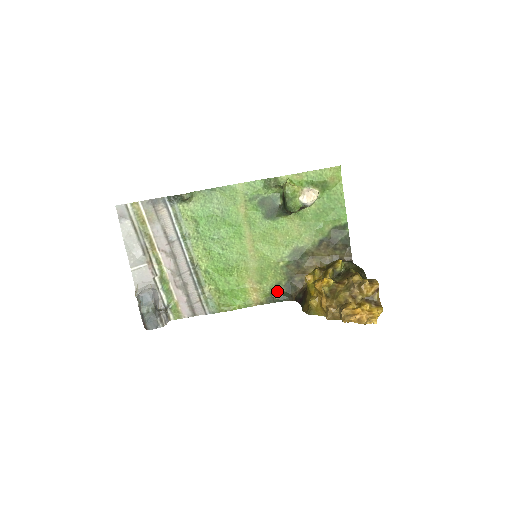
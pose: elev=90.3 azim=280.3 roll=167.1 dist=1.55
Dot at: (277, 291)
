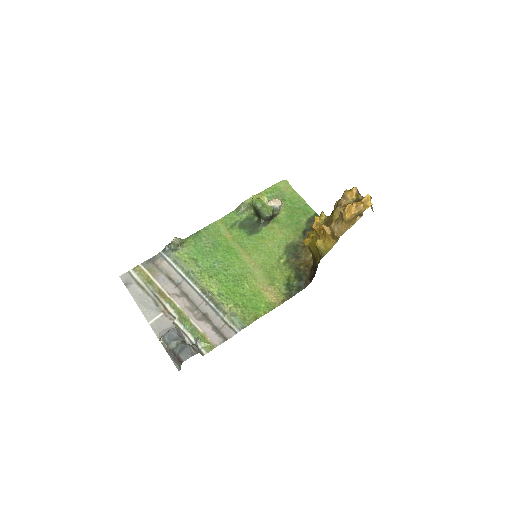
Dot at: (291, 285)
